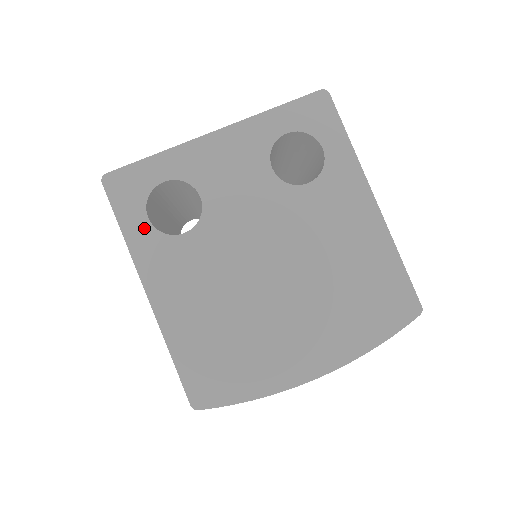
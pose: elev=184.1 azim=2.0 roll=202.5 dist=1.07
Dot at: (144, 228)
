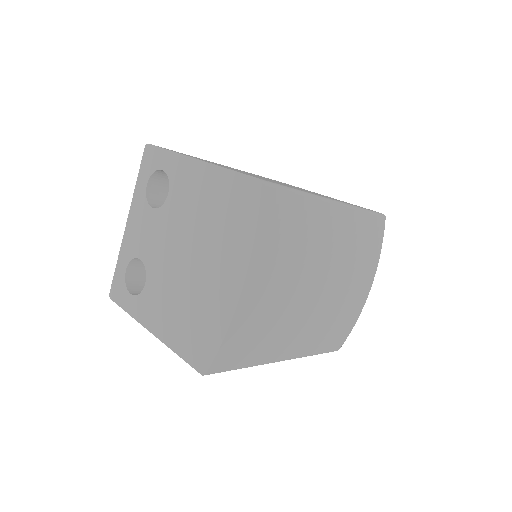
Dot at: (132, 301)
